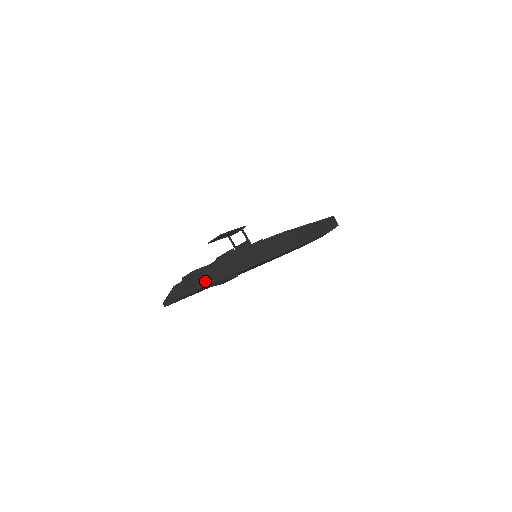
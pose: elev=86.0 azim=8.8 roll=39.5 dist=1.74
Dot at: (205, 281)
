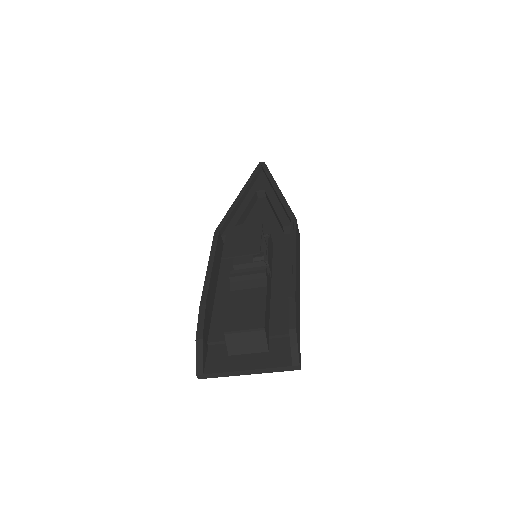
Dot at: (299, 348)
